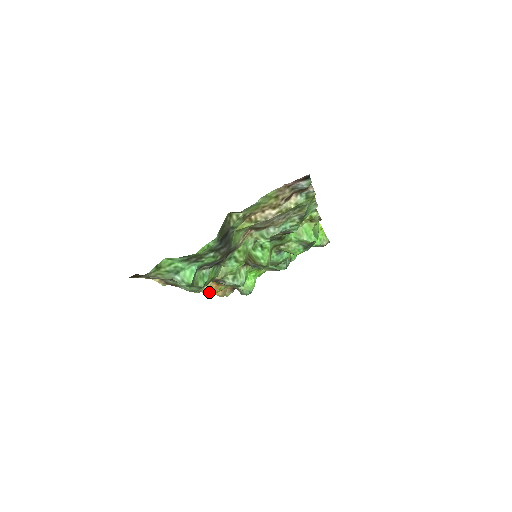
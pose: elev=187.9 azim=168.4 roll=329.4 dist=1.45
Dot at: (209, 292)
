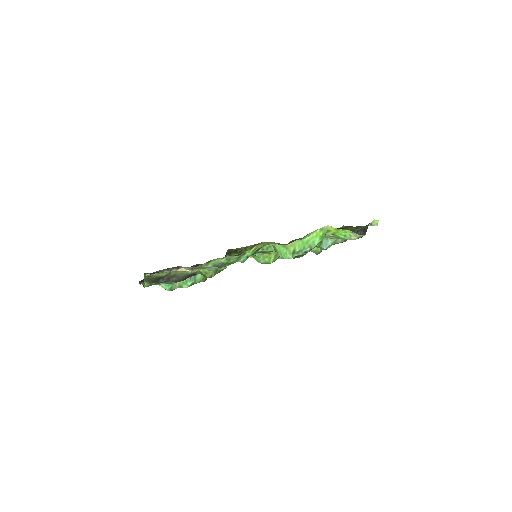
Dot at: occluded
